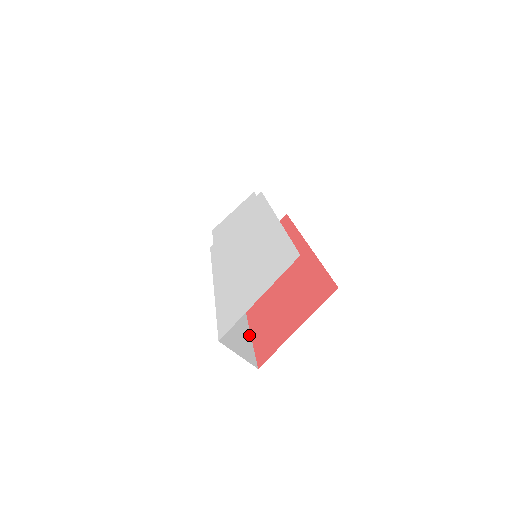
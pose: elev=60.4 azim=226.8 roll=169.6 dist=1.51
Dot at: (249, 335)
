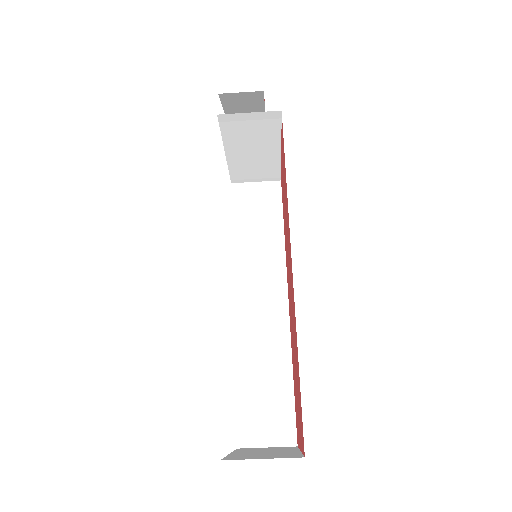
Dot at: (290, 374)
